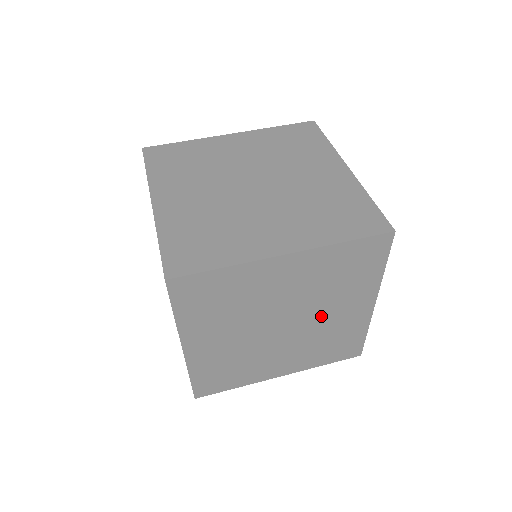
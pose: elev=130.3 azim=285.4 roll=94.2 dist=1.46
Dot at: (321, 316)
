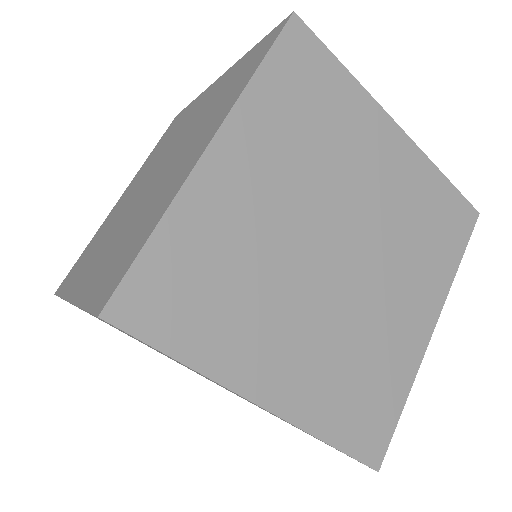
Dot at: occluded
